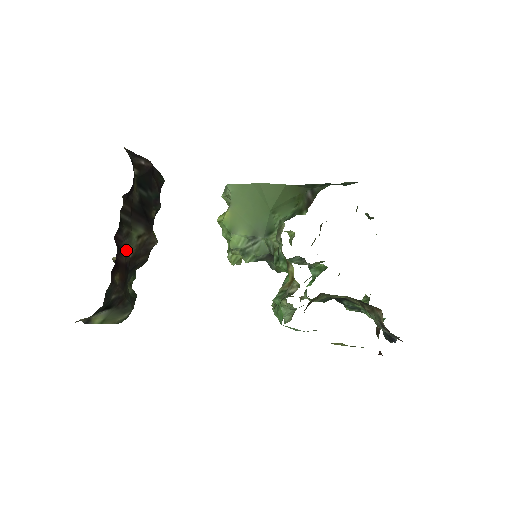
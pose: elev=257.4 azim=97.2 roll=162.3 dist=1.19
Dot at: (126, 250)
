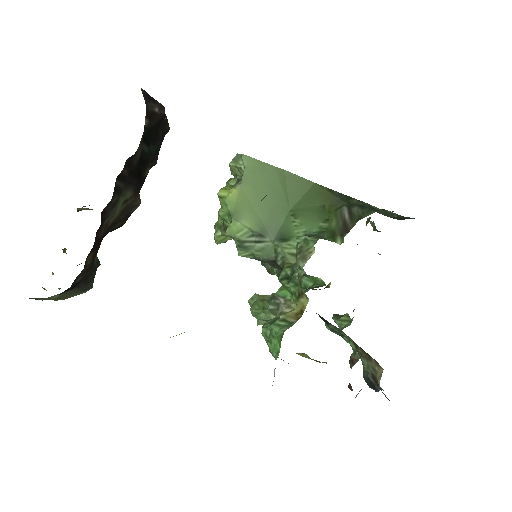
Dot at: (107, 221)
